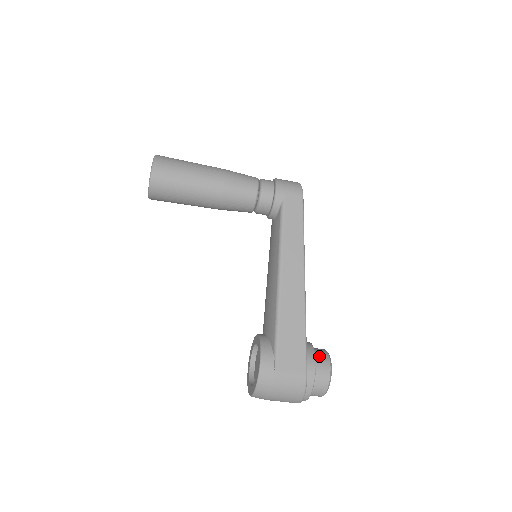
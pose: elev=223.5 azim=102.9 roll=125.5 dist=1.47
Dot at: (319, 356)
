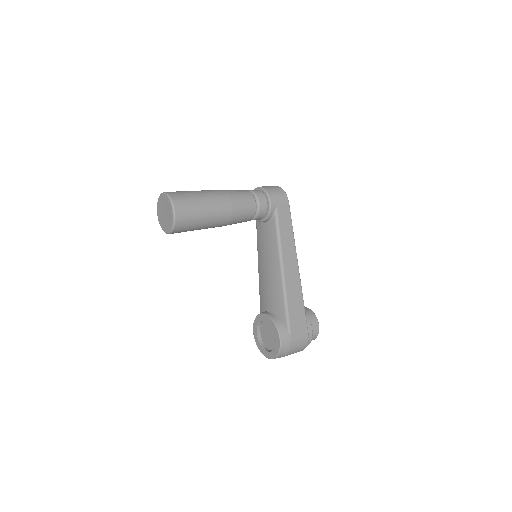
Dot at: (310, 317)
